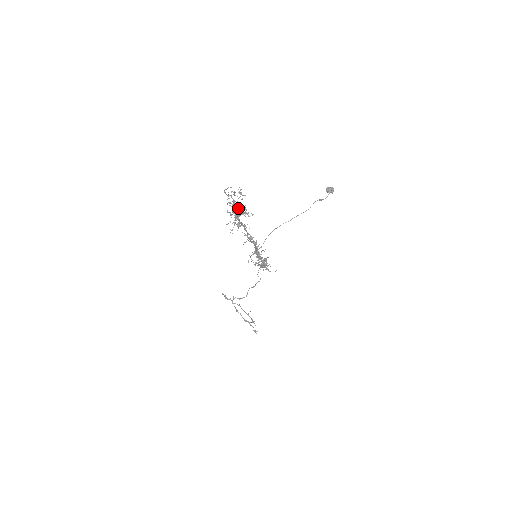
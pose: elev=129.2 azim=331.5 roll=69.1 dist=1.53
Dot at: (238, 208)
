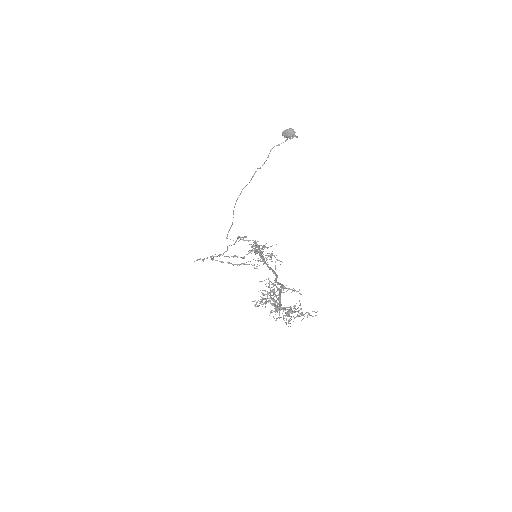
Dot at: occluded
